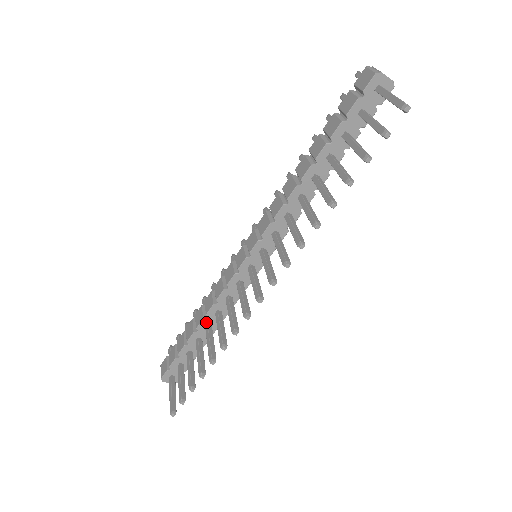
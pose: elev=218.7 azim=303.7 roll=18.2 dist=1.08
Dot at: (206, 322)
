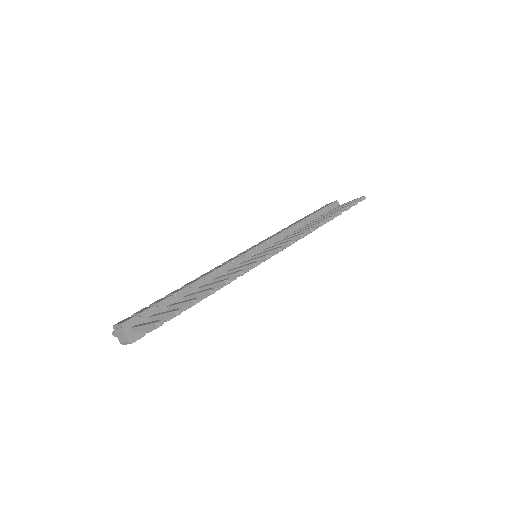
Dot at: (201, 283)
